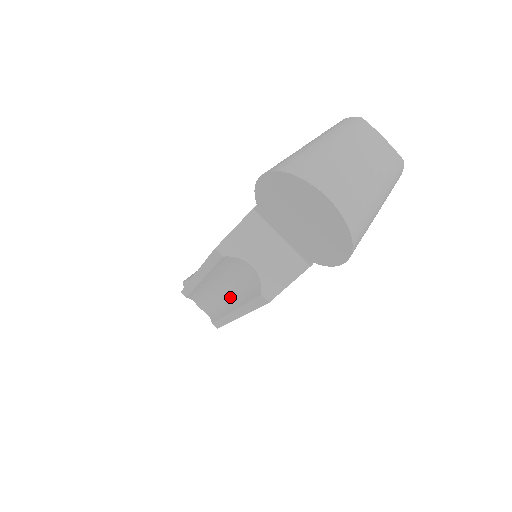
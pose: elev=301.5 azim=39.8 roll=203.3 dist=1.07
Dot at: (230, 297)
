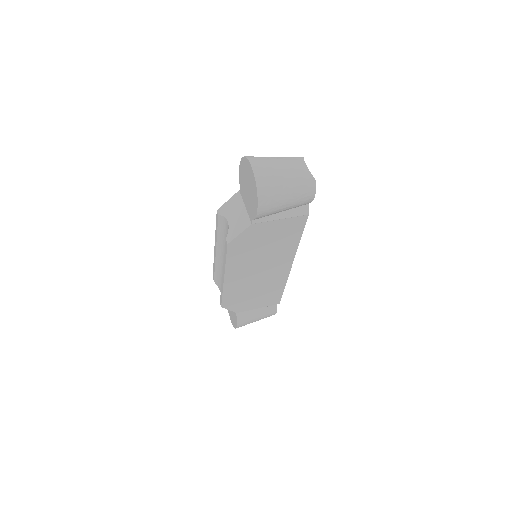
Dot at: occluded
